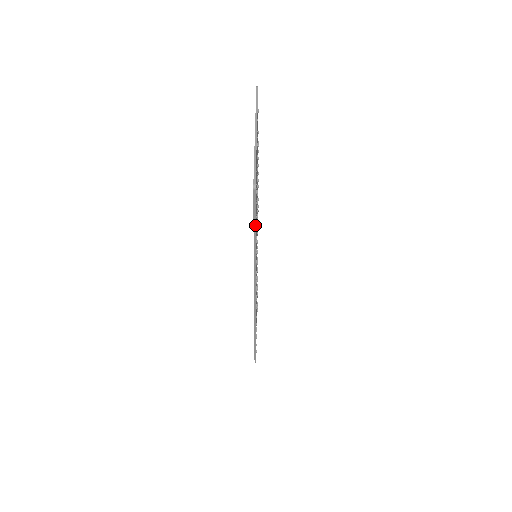
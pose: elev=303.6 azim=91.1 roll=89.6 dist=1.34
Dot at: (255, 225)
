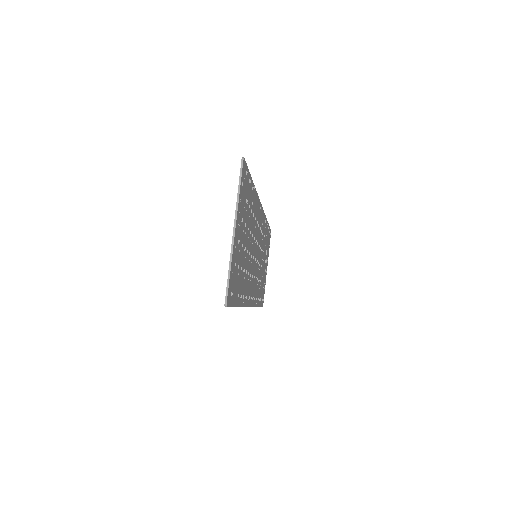
Dot at: occluded
